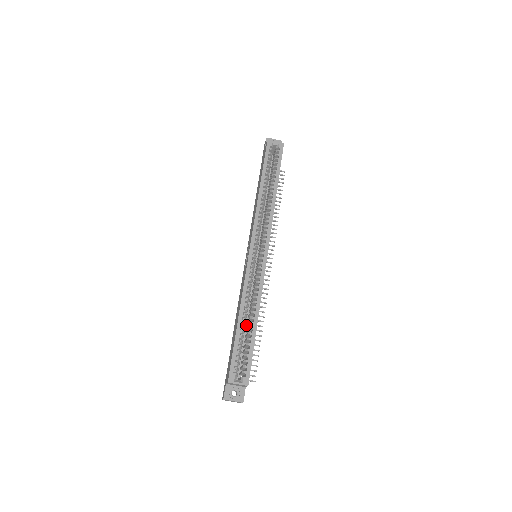
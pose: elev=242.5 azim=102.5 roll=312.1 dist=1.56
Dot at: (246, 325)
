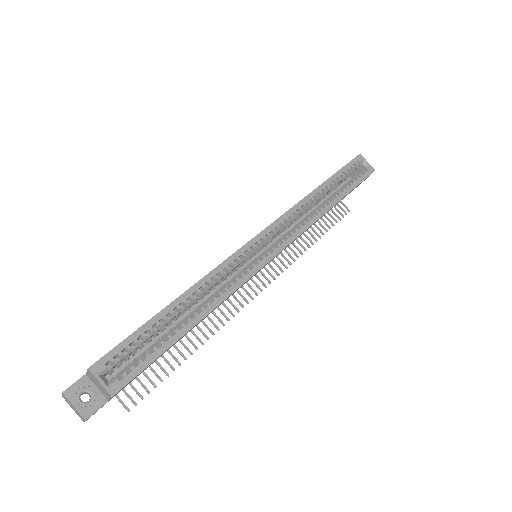
Dot at: occluded
